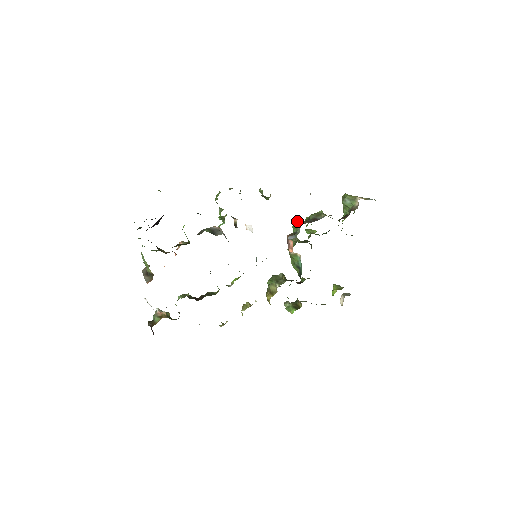
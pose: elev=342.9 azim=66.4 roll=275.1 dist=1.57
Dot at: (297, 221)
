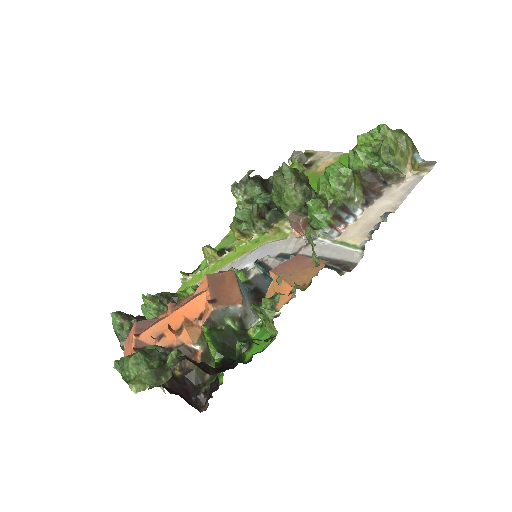
Dot at: (319, 203)
